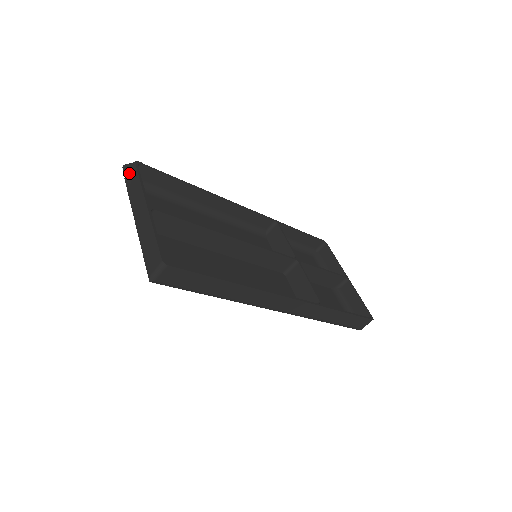
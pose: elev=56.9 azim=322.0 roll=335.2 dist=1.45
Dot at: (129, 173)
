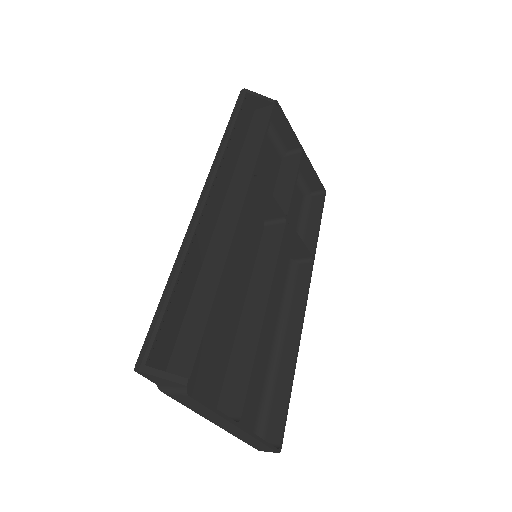
Dot at: (177, 398)
